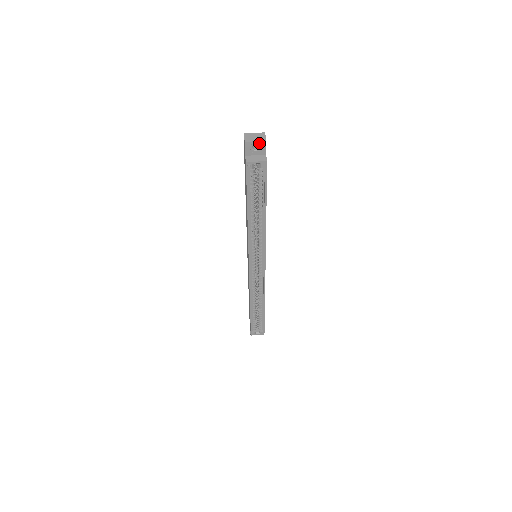
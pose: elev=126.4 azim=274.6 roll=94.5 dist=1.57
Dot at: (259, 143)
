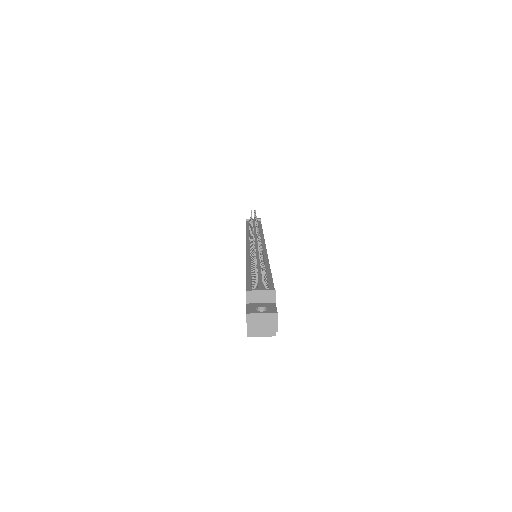
Dot at: (267, 331)
